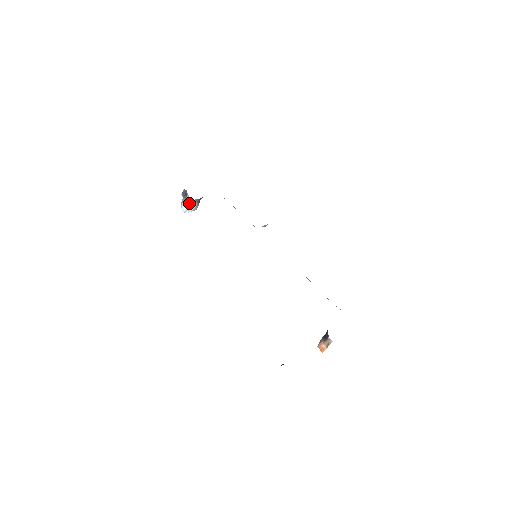
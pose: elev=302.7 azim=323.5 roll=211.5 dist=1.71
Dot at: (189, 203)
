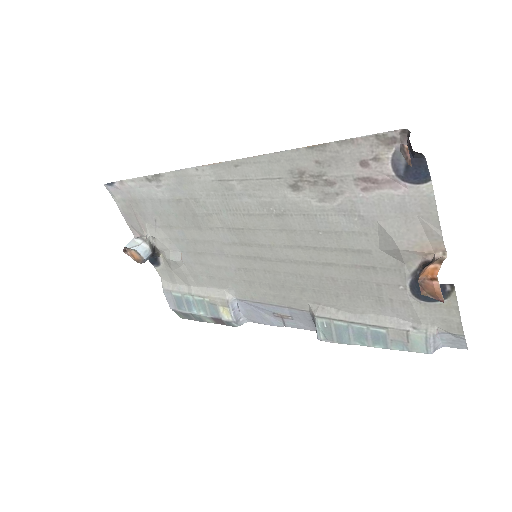
Dot at: (143, 239)
